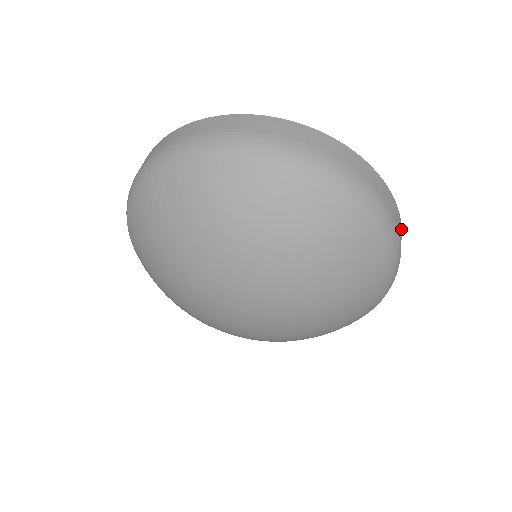
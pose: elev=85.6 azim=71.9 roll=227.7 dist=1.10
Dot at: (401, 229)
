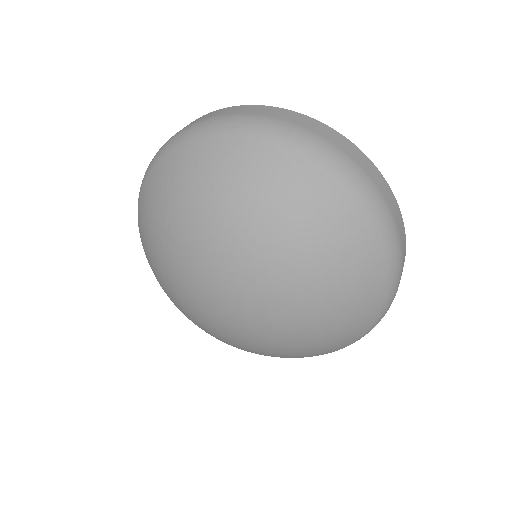
Dot at: (402, 223)
